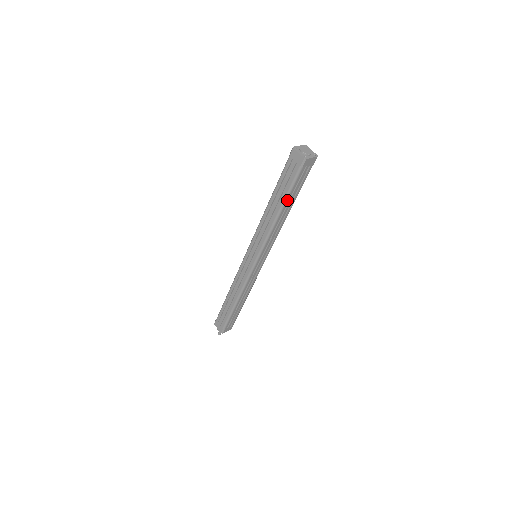
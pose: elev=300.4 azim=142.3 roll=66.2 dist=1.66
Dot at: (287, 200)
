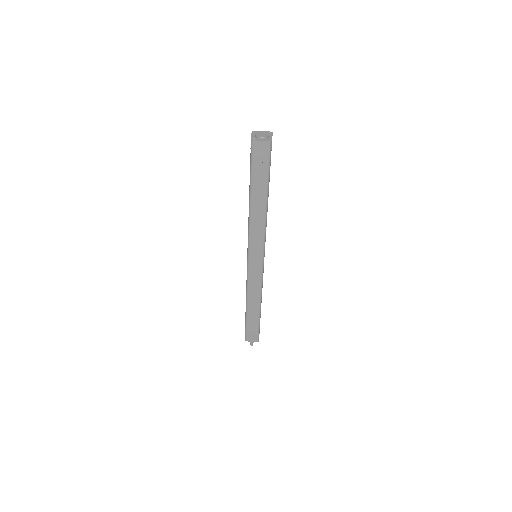
Dot at: (268, 188)
